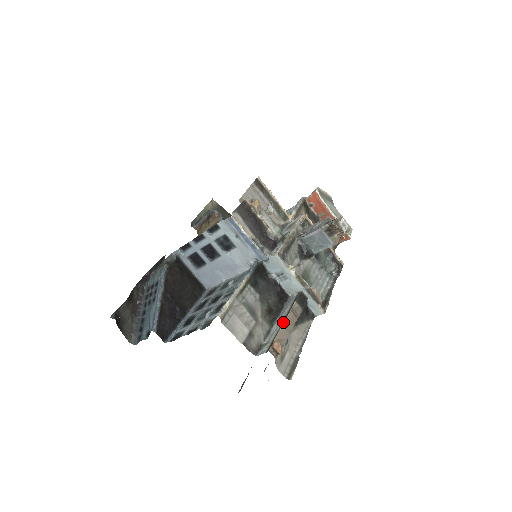
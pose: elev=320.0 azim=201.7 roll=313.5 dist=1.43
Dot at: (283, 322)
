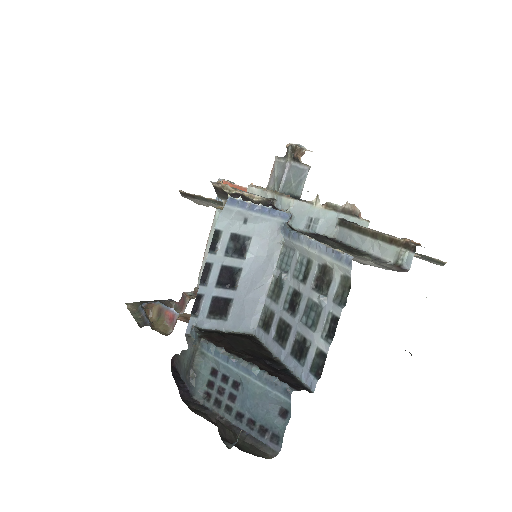
Dot at: (377, 233)
